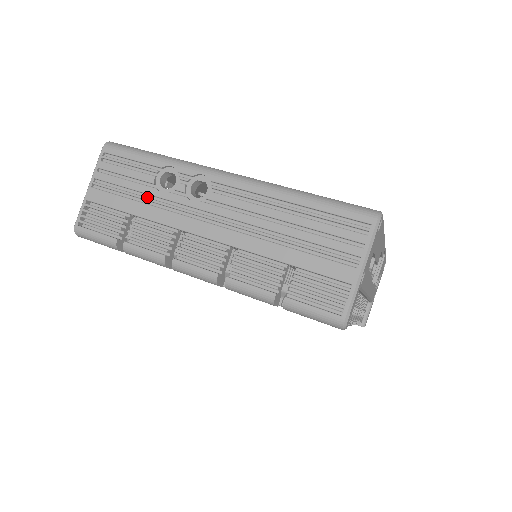
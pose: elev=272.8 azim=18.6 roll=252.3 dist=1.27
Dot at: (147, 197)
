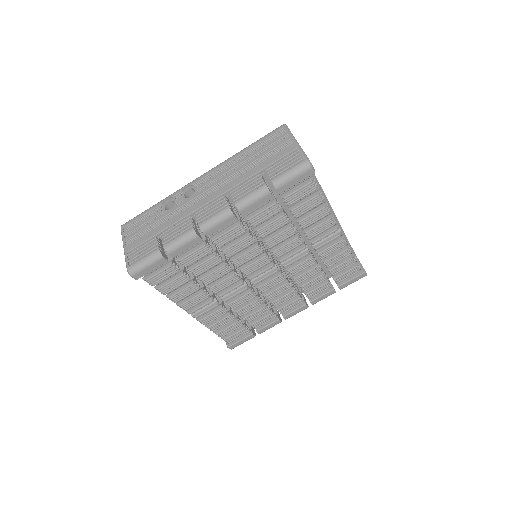
Dot at: (163, 221)
